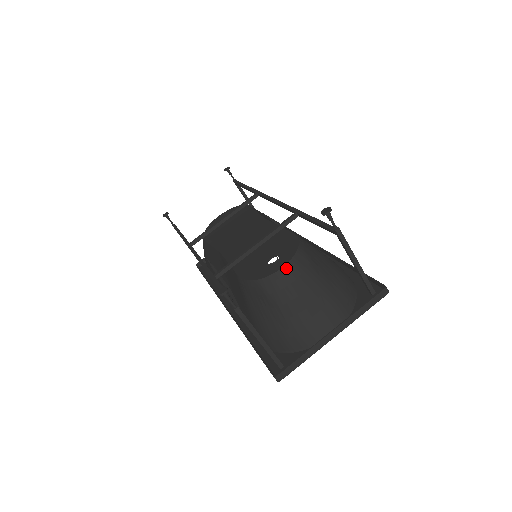
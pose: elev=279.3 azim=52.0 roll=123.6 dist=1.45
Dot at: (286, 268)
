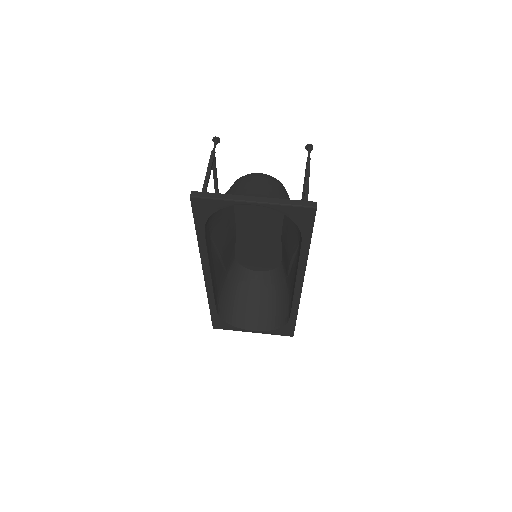
Dot at: (262, 173)
